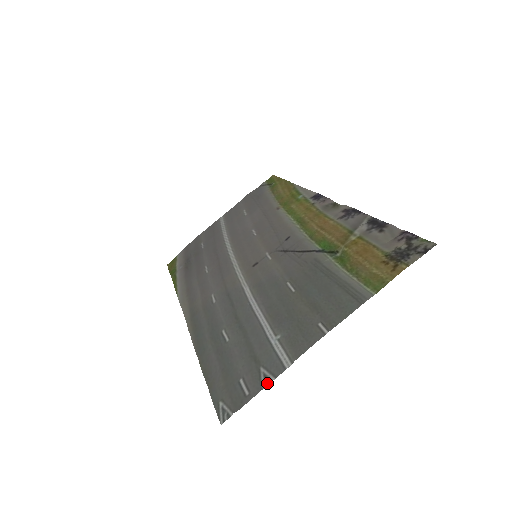
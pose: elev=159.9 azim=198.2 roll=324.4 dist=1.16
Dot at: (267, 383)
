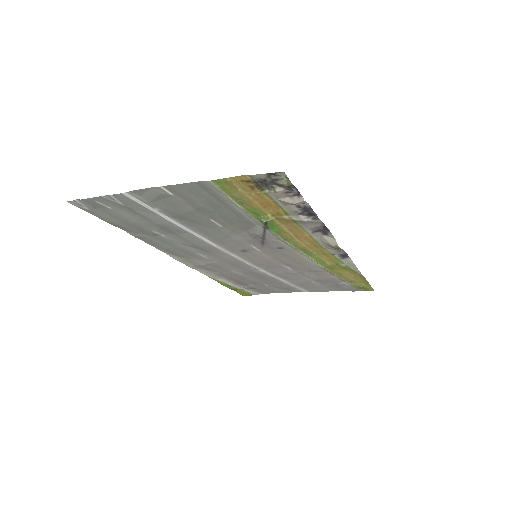
Dot at: (107, 196)
